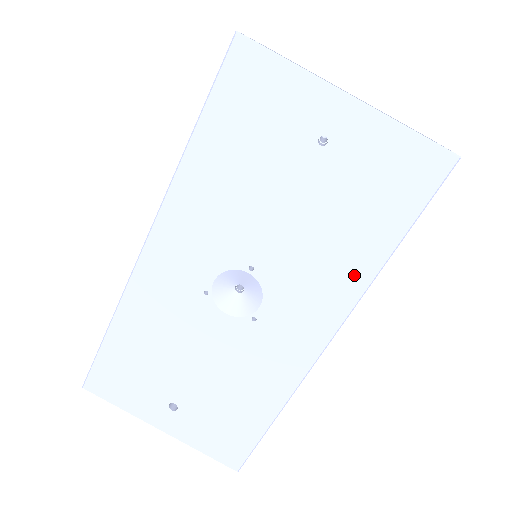
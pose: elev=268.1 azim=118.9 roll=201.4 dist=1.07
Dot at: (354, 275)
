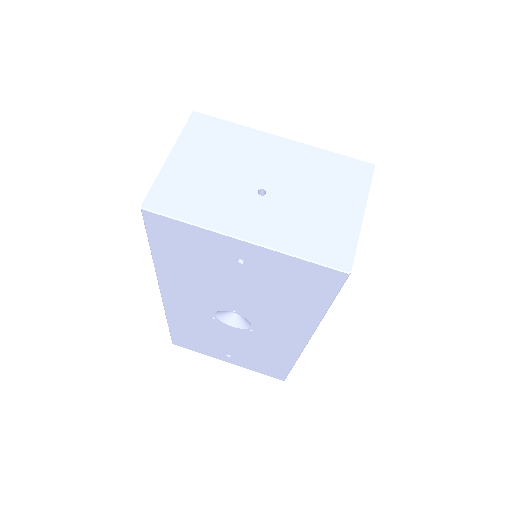
Dot at: (305, 319)
